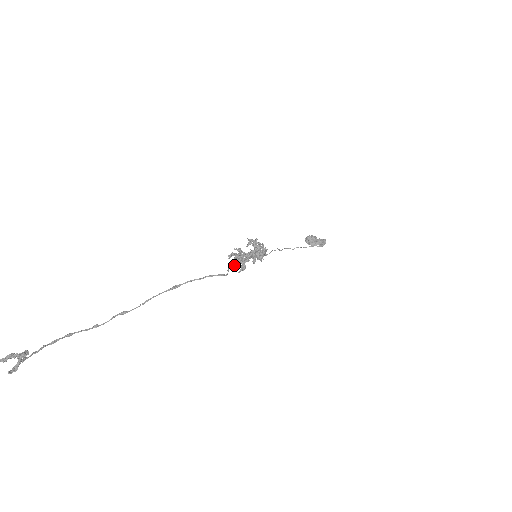
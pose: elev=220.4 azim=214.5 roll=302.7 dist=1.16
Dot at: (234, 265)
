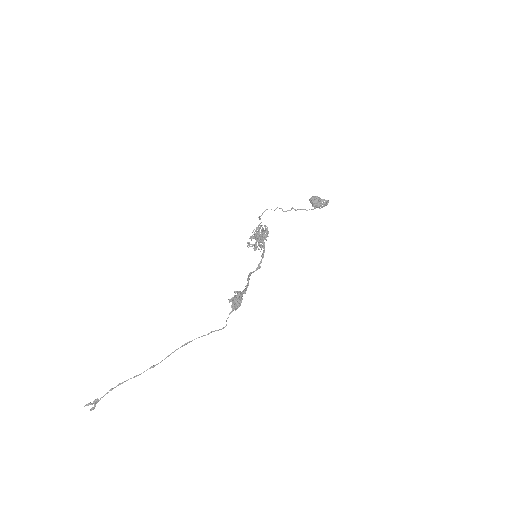
Dot at: (232, 309)
